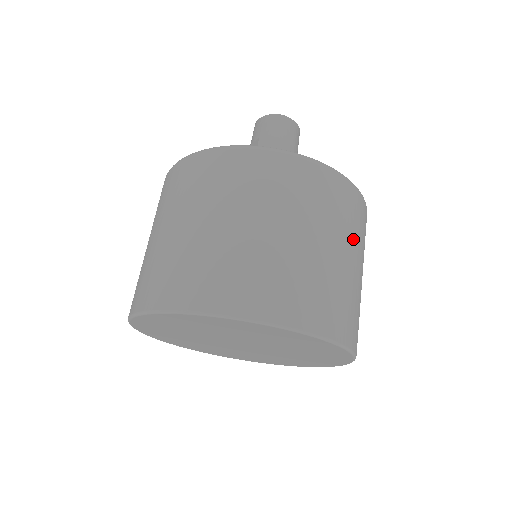
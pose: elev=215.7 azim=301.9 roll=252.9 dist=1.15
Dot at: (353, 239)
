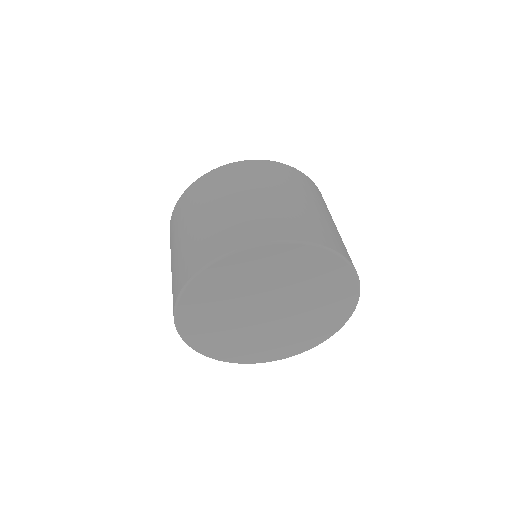
Dot at: (316, 199)
